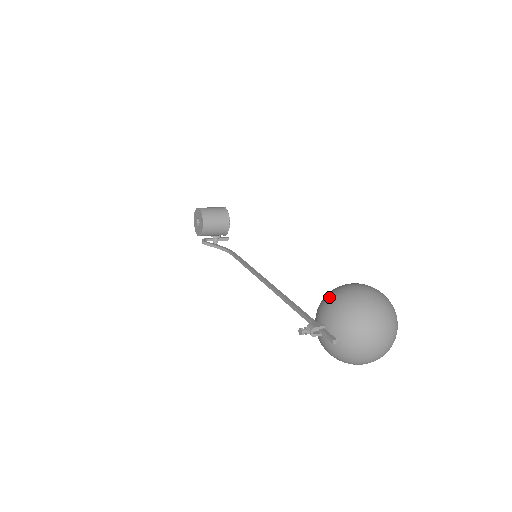
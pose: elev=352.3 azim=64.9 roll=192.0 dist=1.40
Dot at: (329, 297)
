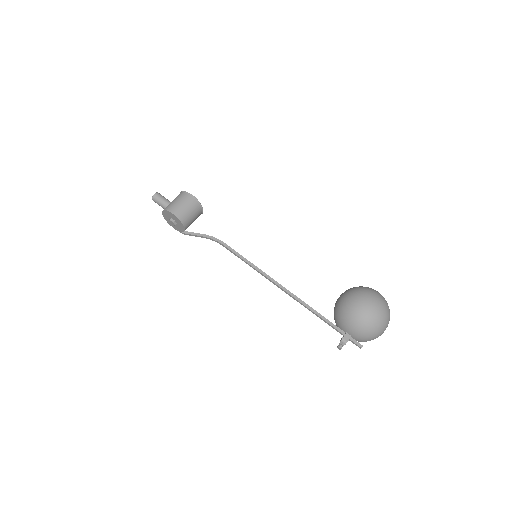
Dot at: (351, 319)
